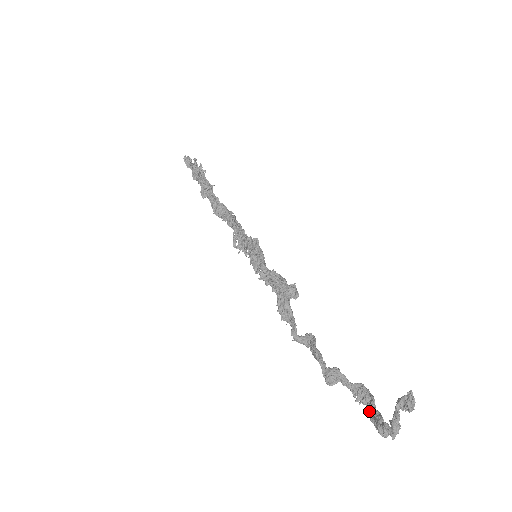
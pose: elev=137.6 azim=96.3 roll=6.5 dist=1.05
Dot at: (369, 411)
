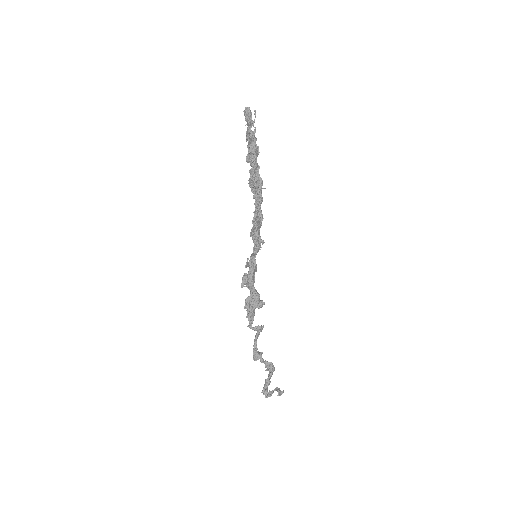
Dot at: (268, 375)
